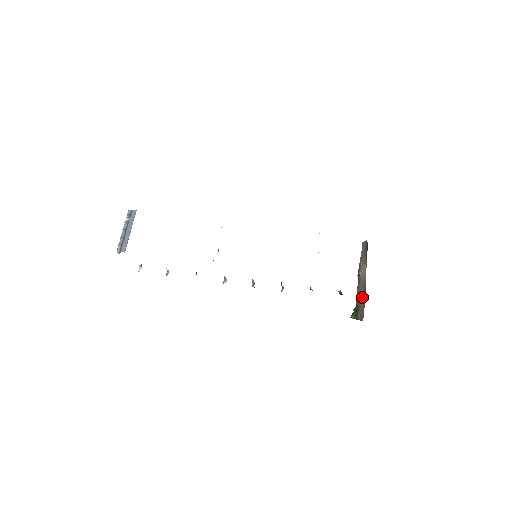
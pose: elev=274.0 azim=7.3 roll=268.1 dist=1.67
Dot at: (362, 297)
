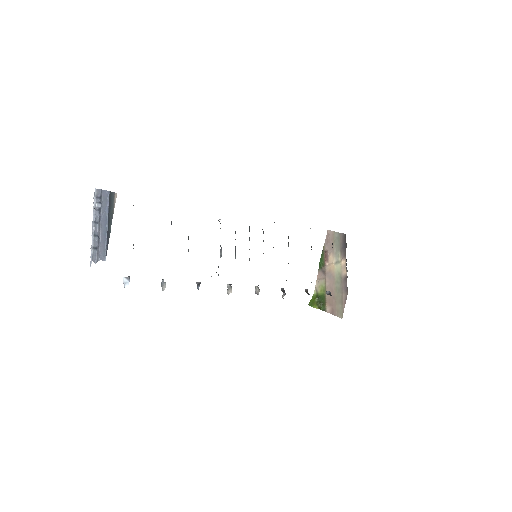
Dot at: (336, 292)
